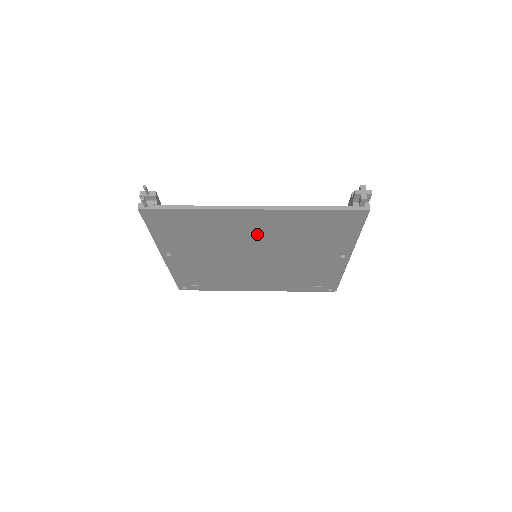
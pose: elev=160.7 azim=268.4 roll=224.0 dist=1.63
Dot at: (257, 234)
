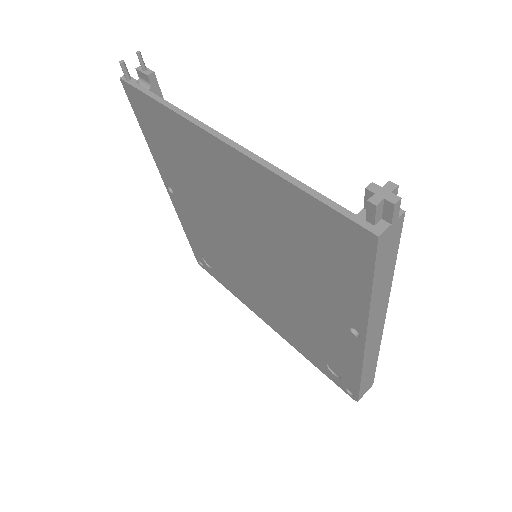
Dot at: (239, 203)
